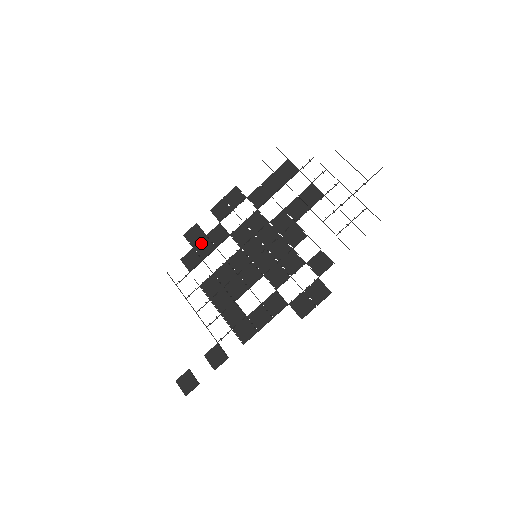
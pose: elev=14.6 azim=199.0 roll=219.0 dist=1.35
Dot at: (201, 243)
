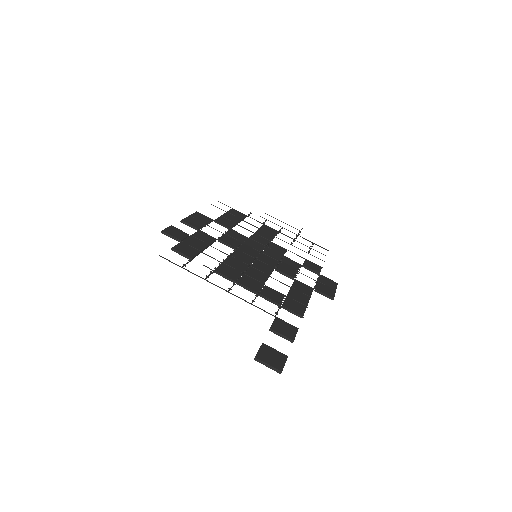
Dot at: (189, 239)
